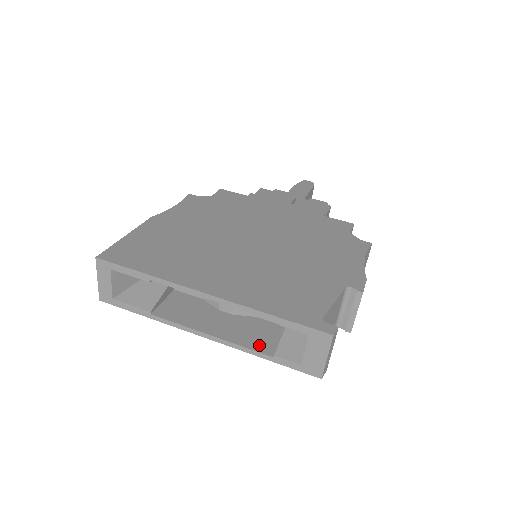
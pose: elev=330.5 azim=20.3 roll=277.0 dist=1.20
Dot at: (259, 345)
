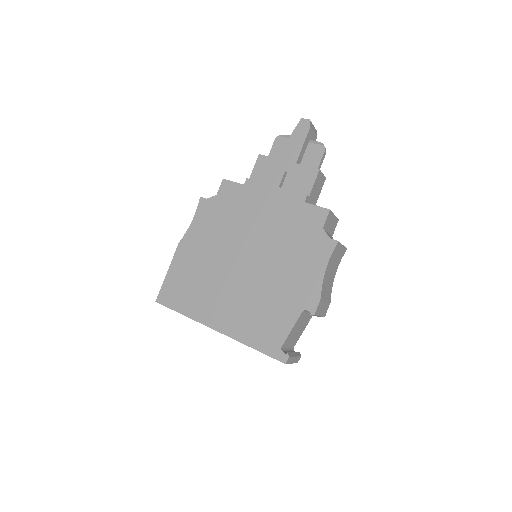
Dot at: occluded
